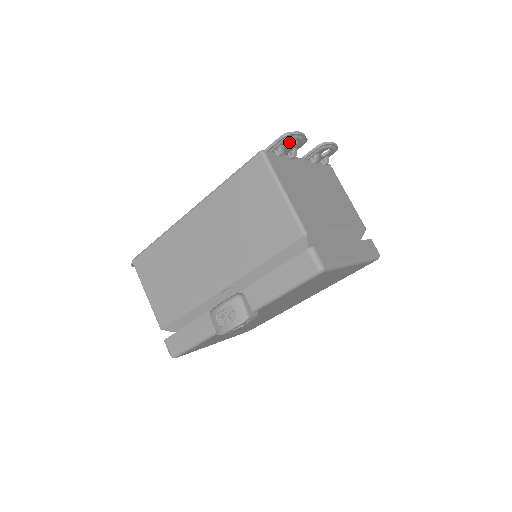
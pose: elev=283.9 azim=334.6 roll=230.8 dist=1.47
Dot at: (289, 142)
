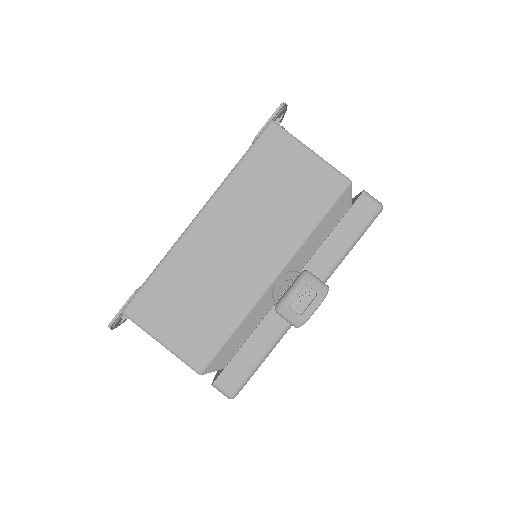
Dot at: (280, 115)
